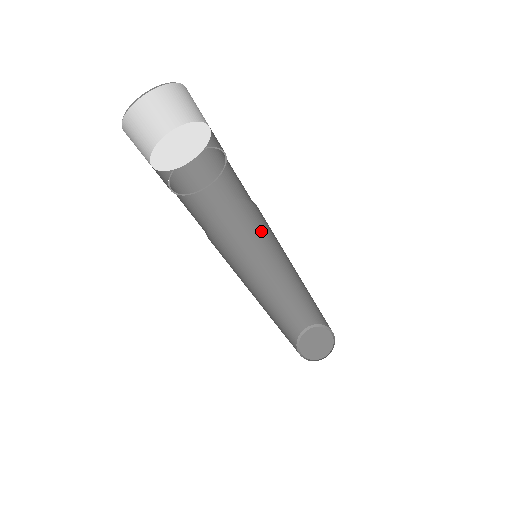
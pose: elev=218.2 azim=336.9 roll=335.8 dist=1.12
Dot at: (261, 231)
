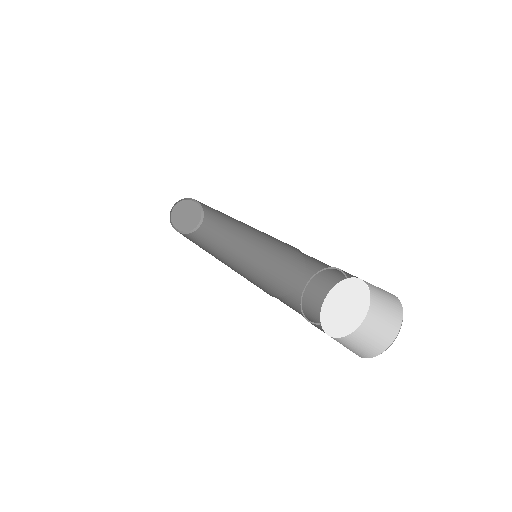
Dot at: occluded
